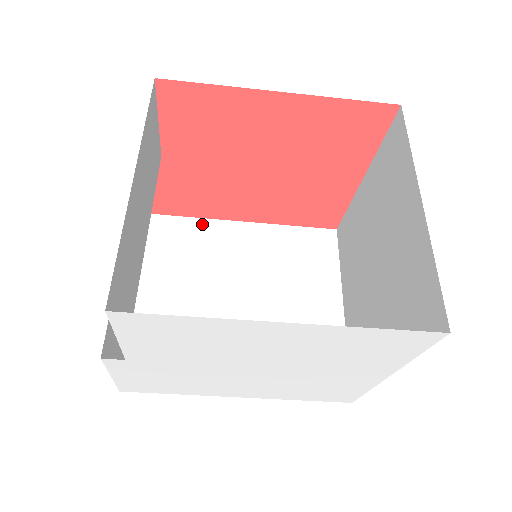
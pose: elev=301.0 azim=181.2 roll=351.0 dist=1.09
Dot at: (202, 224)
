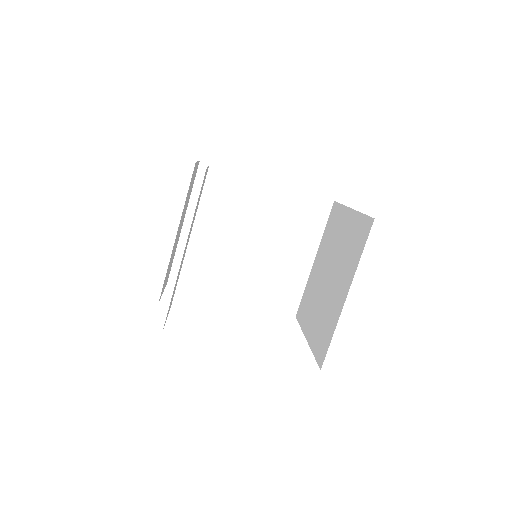
Dot at: (236, 177)
